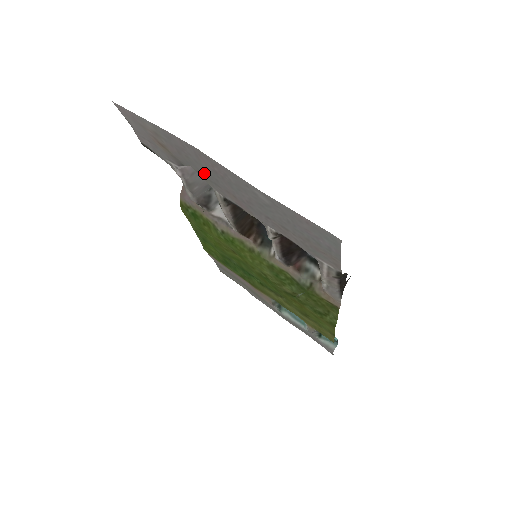
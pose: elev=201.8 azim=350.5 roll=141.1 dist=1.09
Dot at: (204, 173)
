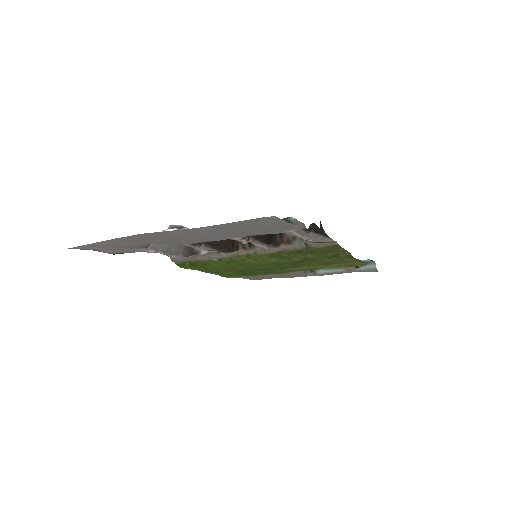
Dot at: (163, 242)
